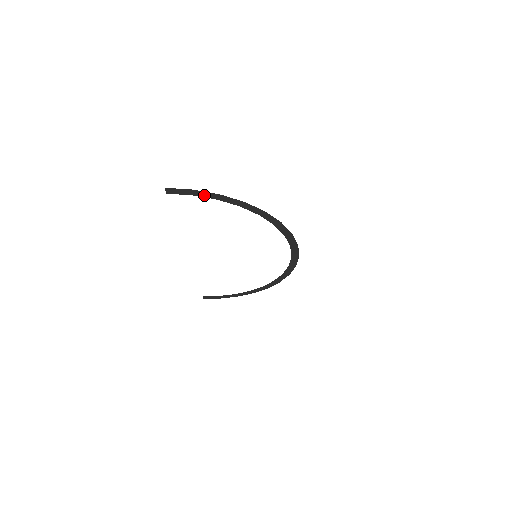
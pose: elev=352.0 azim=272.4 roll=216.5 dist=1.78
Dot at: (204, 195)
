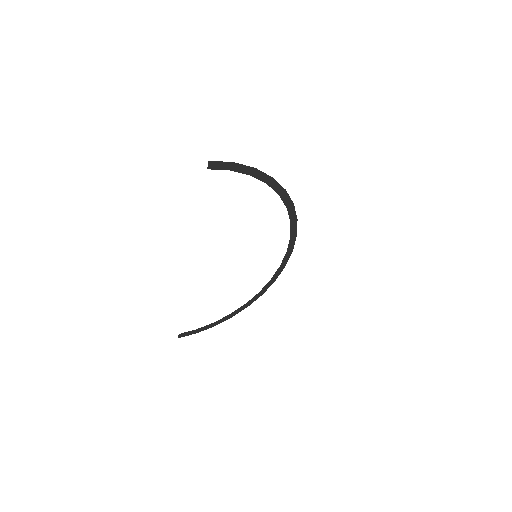
Dot at: (241, 170)
